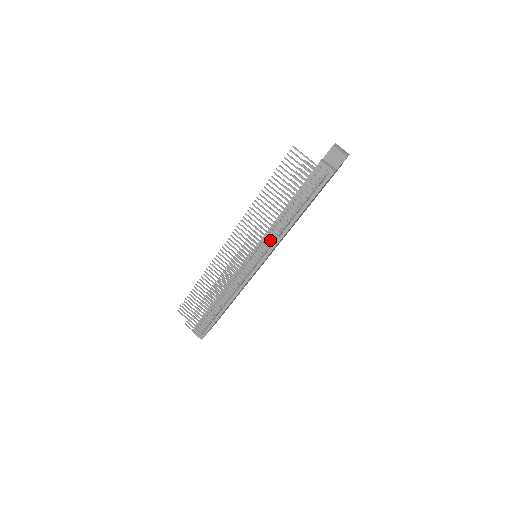
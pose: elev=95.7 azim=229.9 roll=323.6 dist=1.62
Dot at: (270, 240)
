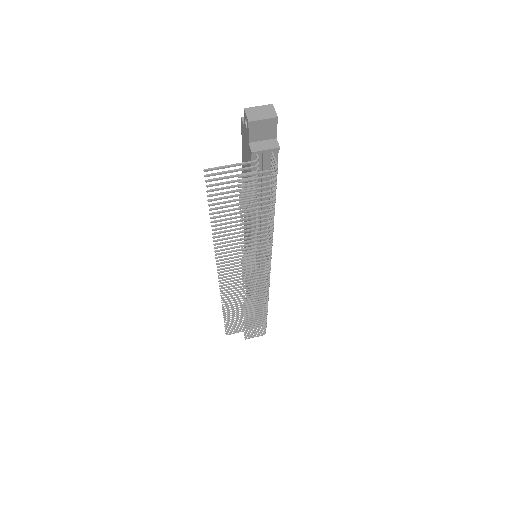
Dot at: (267, 252)
